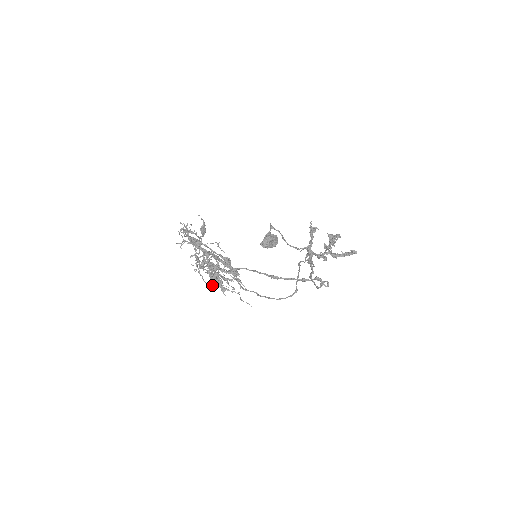
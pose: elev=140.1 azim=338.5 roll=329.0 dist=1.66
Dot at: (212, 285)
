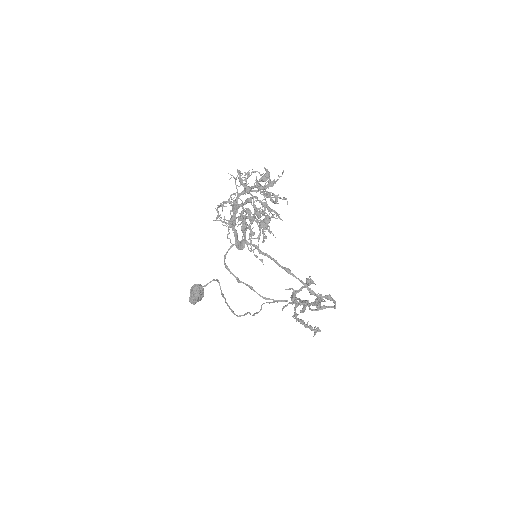
Dot at: occluded
